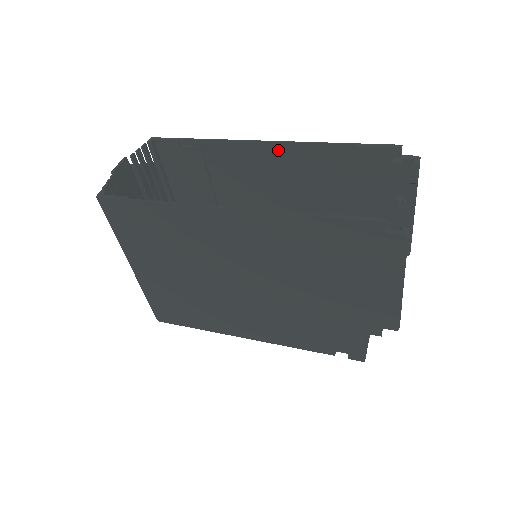
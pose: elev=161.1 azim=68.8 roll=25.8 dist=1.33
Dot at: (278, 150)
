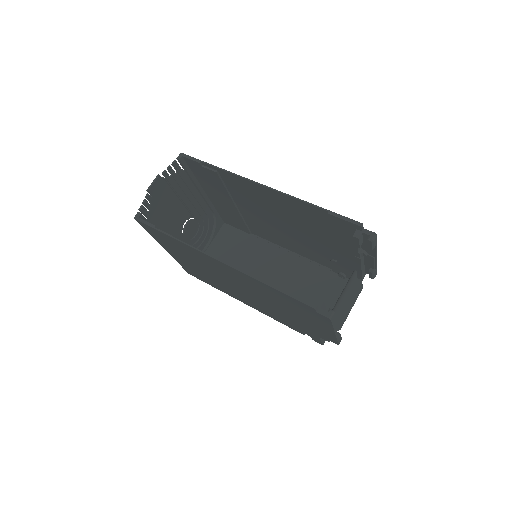
Dot at: (273, 193)
